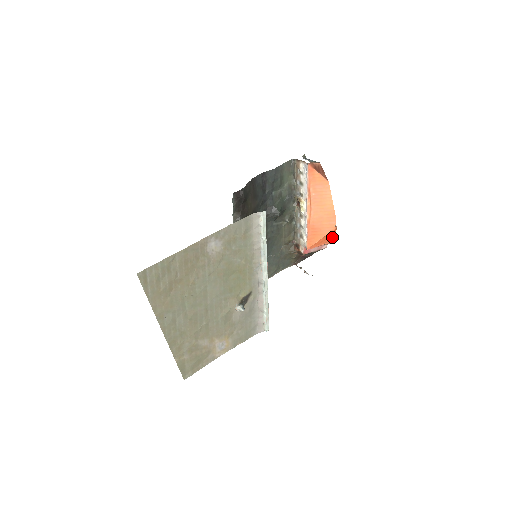
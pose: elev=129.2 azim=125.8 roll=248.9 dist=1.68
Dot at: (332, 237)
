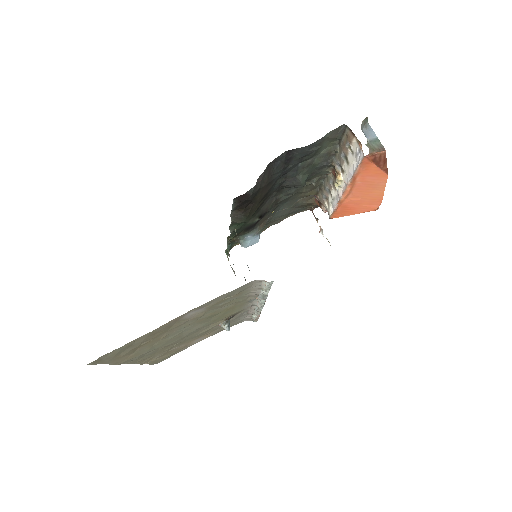
Dot at: occluded
